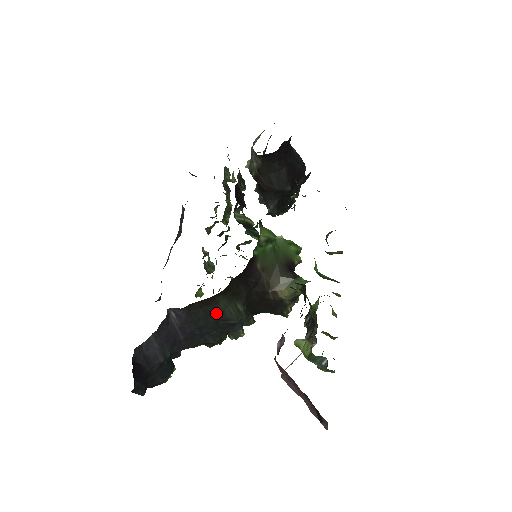
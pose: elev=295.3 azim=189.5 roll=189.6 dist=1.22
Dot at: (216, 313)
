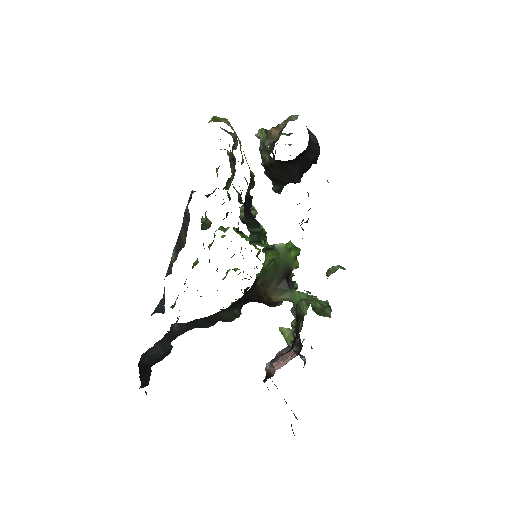
Dot at: (214, 318)
